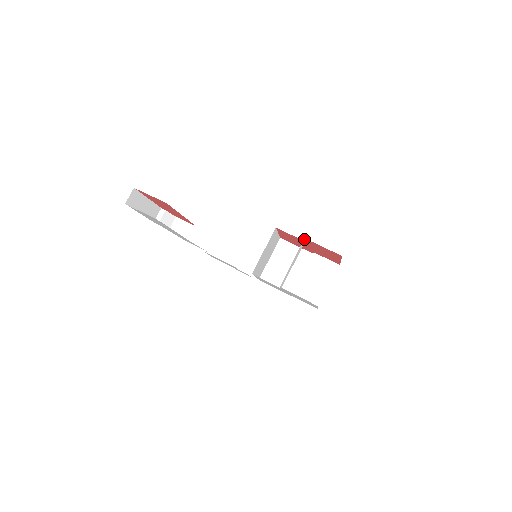
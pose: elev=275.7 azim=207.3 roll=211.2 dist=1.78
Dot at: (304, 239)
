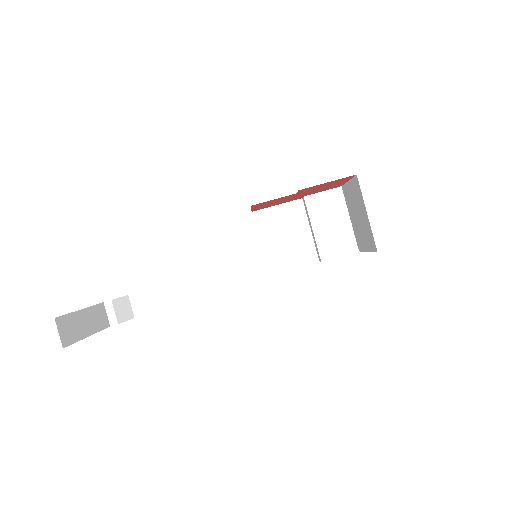
Dot at: occluded
